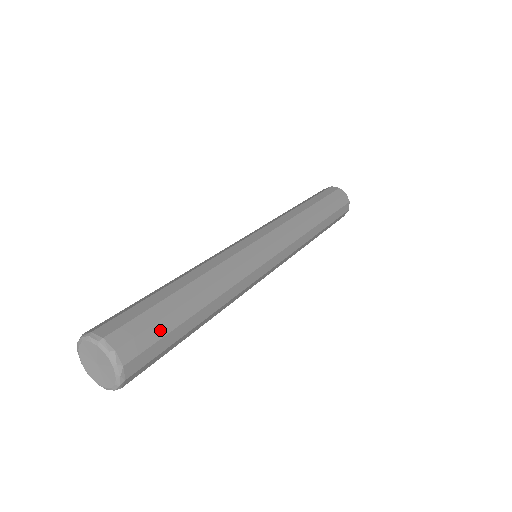
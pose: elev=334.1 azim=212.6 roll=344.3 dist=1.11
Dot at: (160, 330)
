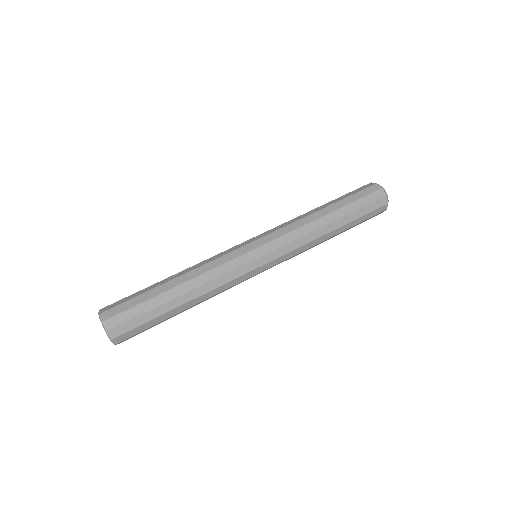
Dot at: (147, 326)
